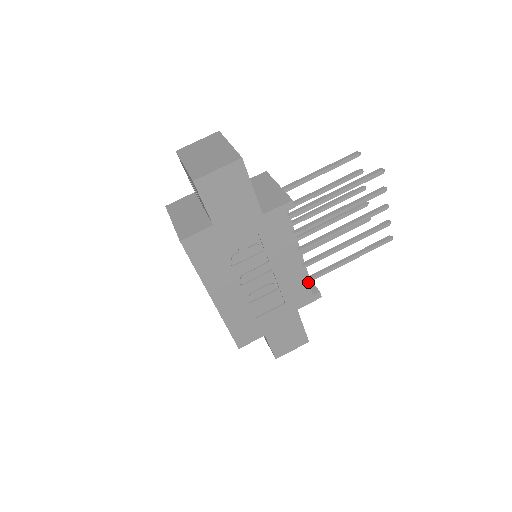
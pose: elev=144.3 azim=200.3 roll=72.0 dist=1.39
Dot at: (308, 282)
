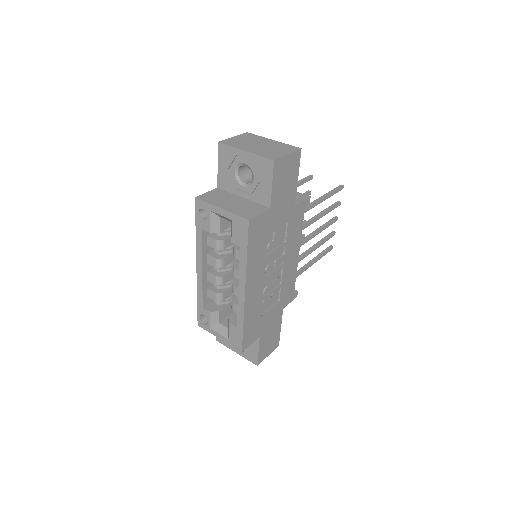
Dot at: (295, 280)
